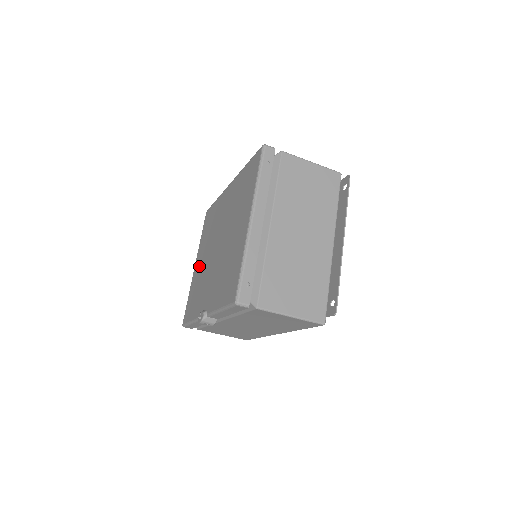
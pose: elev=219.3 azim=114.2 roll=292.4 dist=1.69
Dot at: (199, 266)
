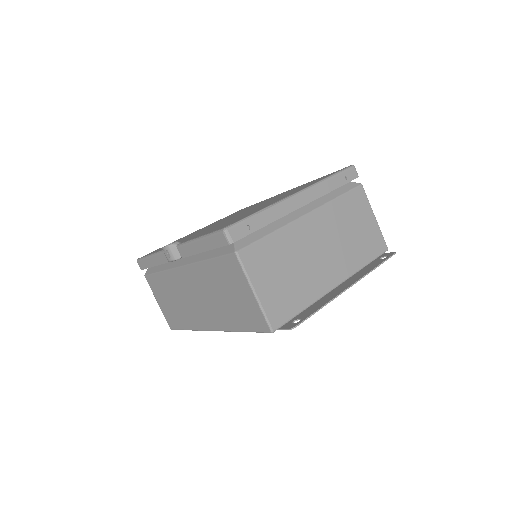
Dot at: occluded
